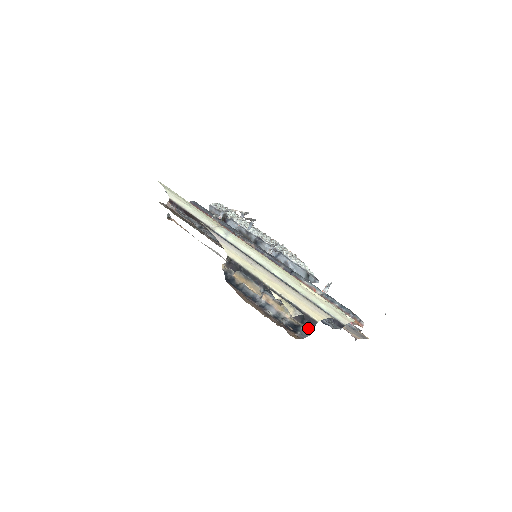
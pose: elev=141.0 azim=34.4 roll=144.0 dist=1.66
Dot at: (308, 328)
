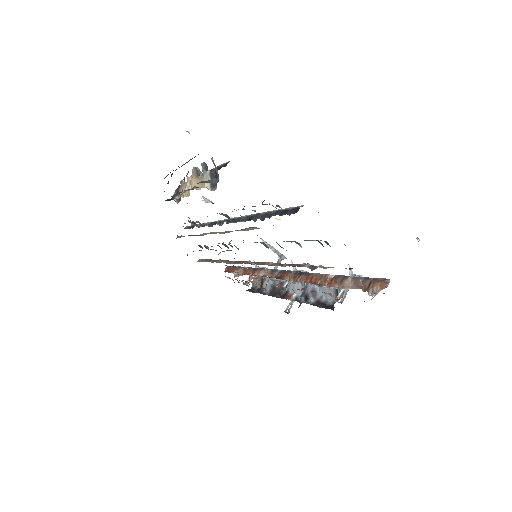
Dot at: (217, 174)
